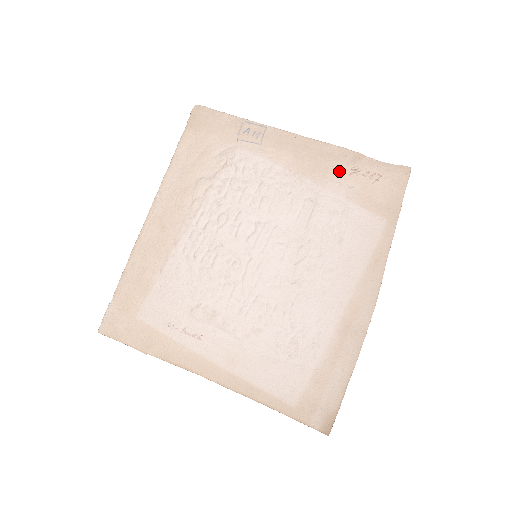
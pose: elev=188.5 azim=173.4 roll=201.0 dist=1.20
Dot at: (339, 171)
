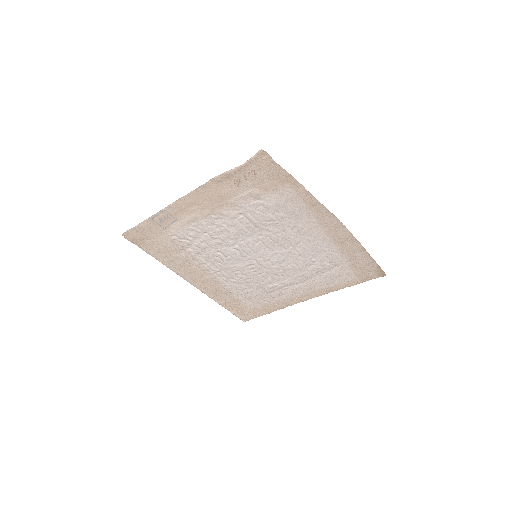
Dot at: (230, 191)
